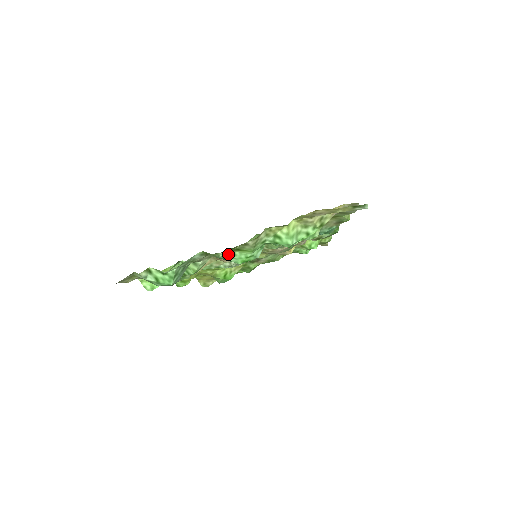
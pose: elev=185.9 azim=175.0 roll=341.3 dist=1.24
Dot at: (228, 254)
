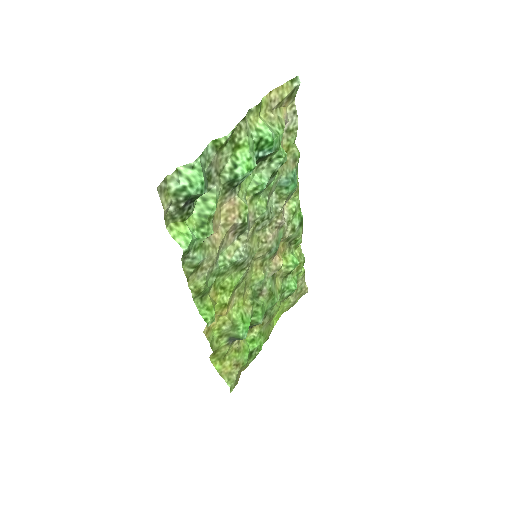
Dot at: (232, 162)
